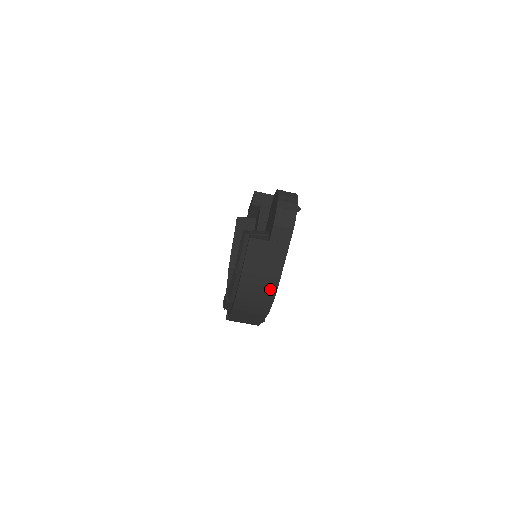
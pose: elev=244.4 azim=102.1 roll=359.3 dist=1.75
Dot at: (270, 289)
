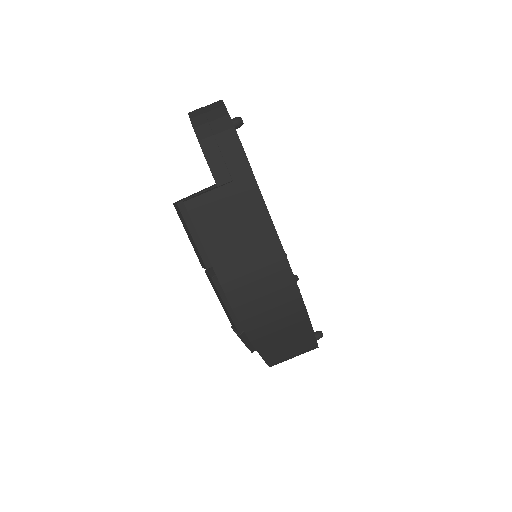
Dot at: (276, 267)
